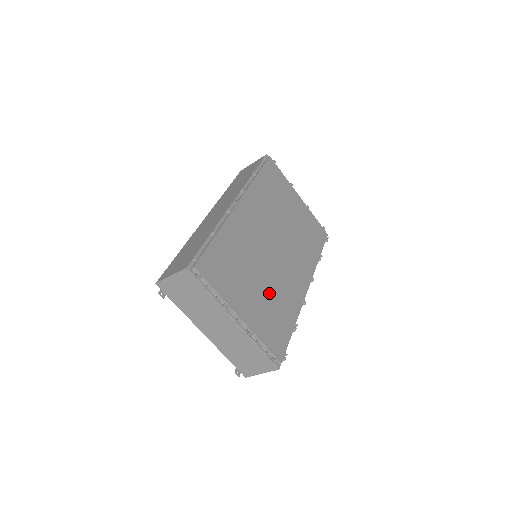
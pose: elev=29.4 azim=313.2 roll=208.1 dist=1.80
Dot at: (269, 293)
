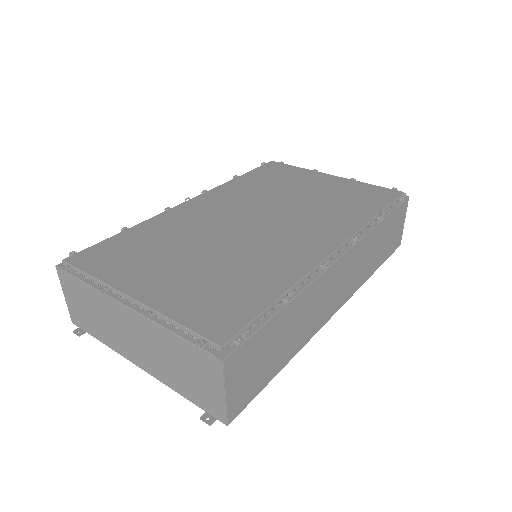
Dot at: (222, 265)
